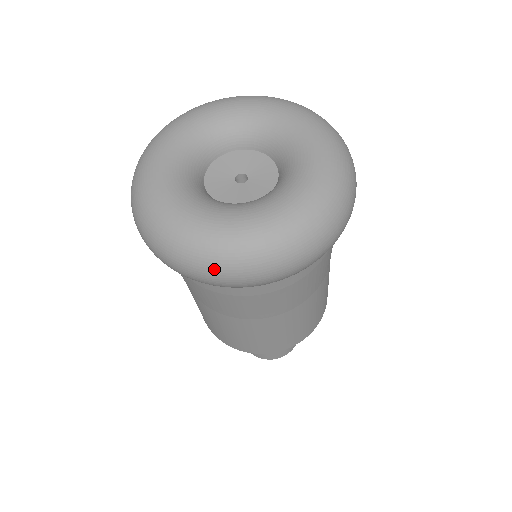
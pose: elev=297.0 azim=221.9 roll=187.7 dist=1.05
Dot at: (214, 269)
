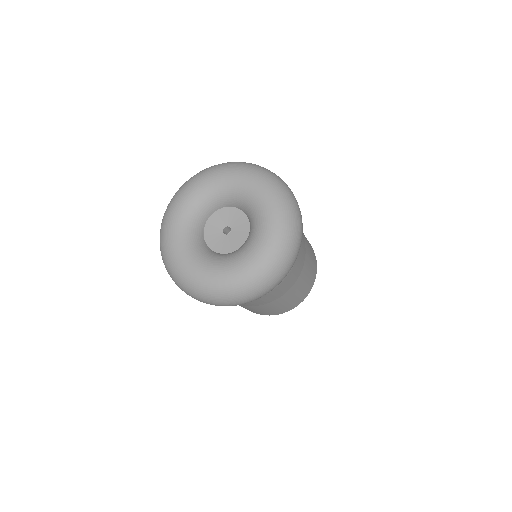
Dot at: (198, 298)
